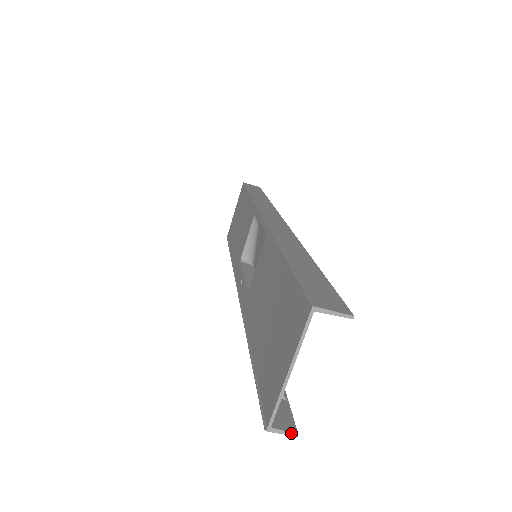
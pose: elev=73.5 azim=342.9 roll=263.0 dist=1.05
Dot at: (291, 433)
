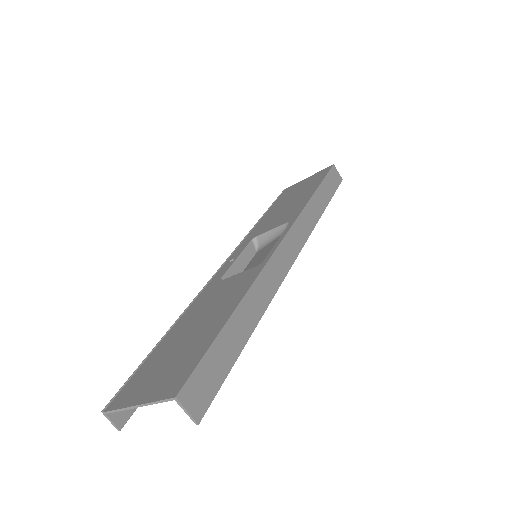
Dot at: (116, 427)
